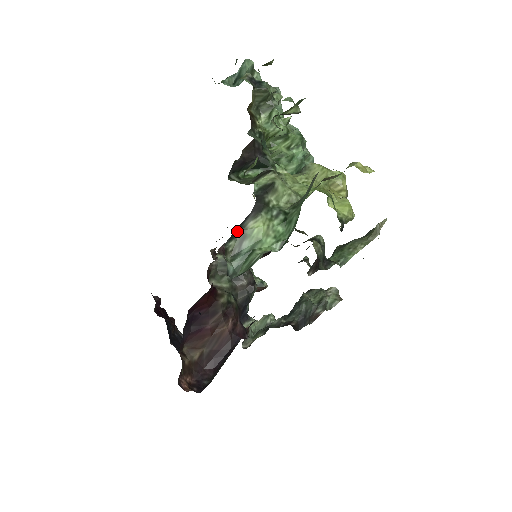
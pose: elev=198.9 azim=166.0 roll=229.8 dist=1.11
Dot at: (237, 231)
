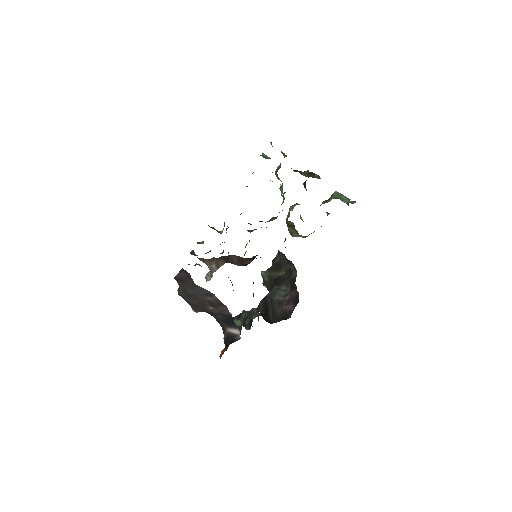
Dot at: occluded
